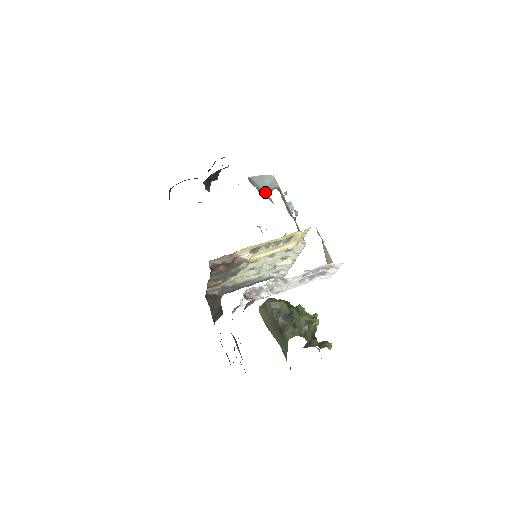
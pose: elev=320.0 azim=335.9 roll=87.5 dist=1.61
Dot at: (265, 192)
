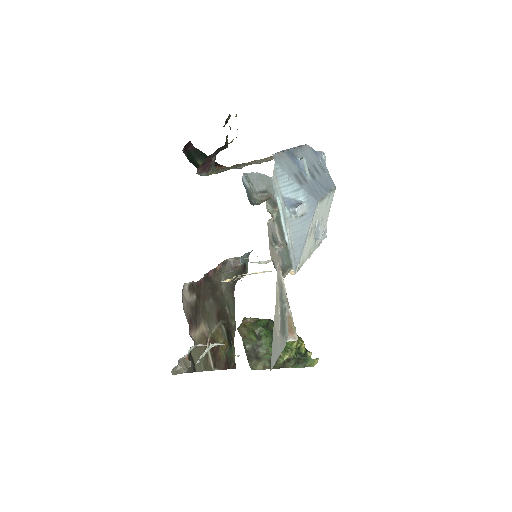
Dot at: (261, 196)
